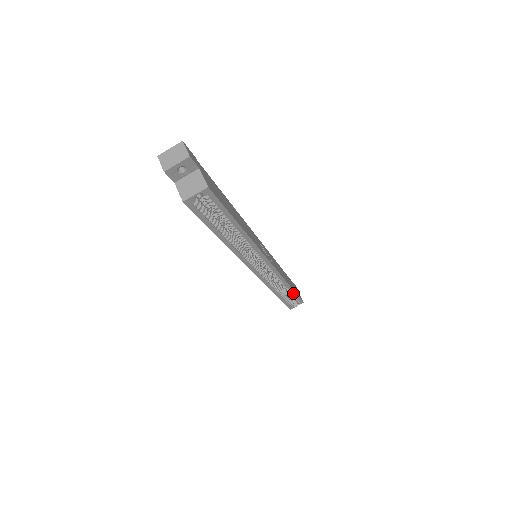
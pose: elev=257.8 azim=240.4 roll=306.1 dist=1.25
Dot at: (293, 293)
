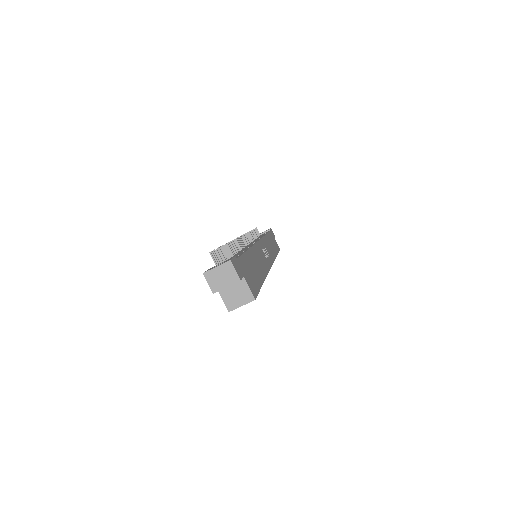
Dot at: occluded
